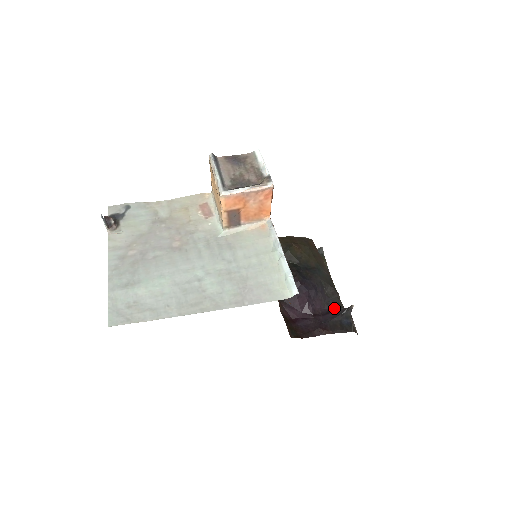
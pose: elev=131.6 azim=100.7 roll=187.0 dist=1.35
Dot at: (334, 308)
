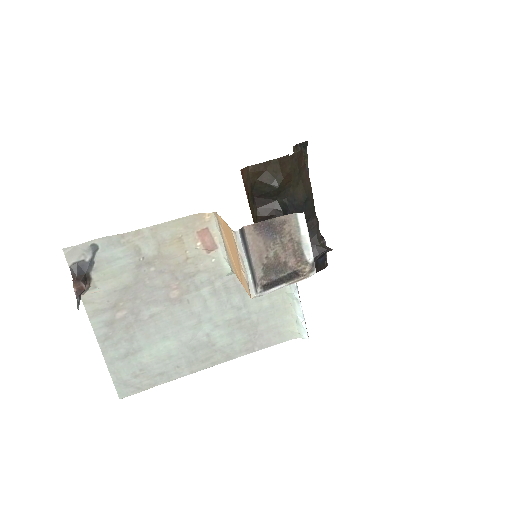
Dot at: (312, 243)
